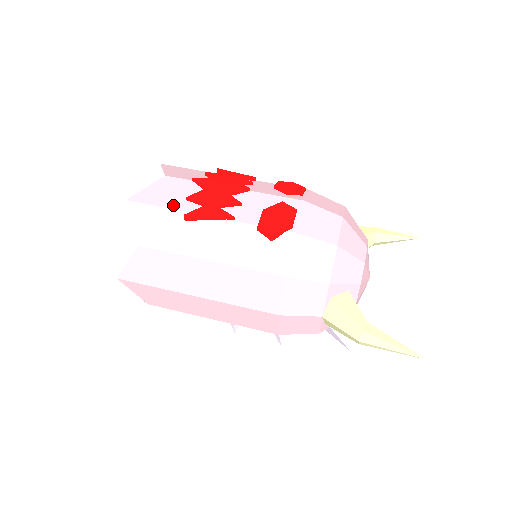
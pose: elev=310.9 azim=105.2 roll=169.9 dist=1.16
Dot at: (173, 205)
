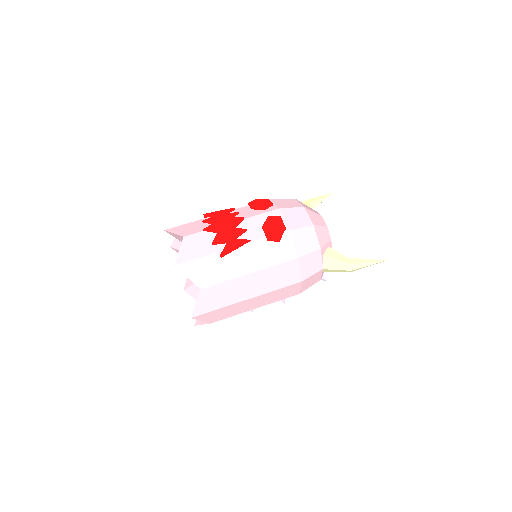
Dot at: (207, 253)
